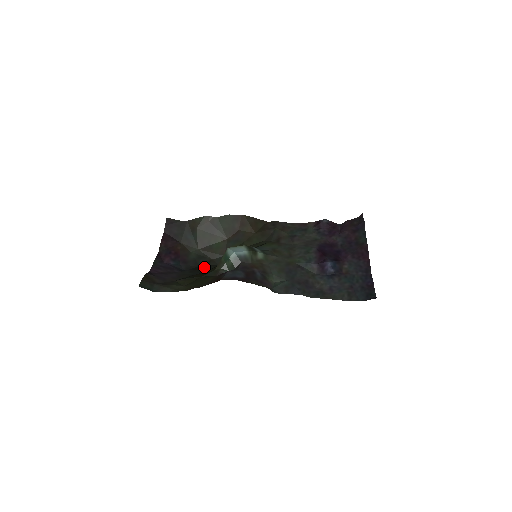
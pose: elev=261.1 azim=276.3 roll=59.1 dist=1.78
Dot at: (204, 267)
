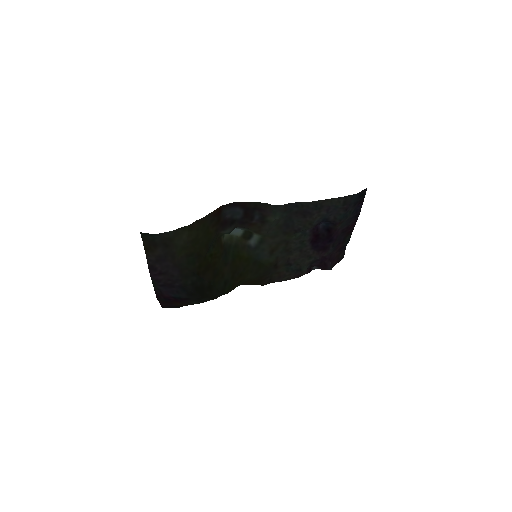
Dot at: (207, 293)
